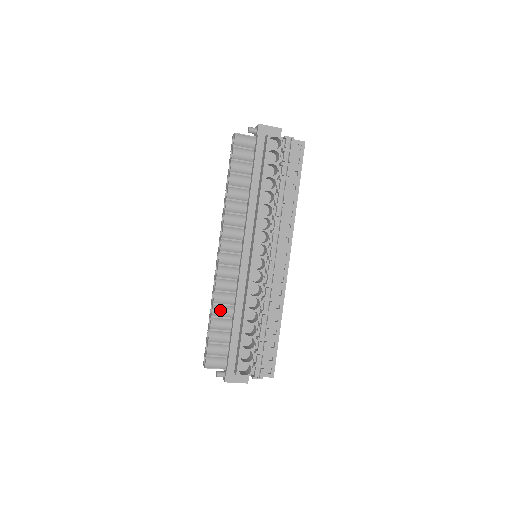
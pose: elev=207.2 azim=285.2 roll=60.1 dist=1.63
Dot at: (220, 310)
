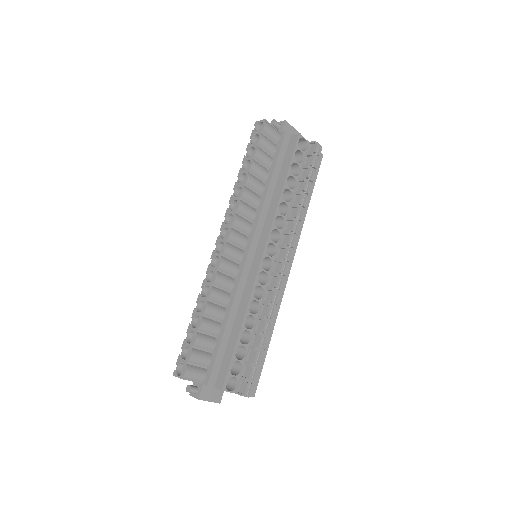
Dot at: (213, 309)
